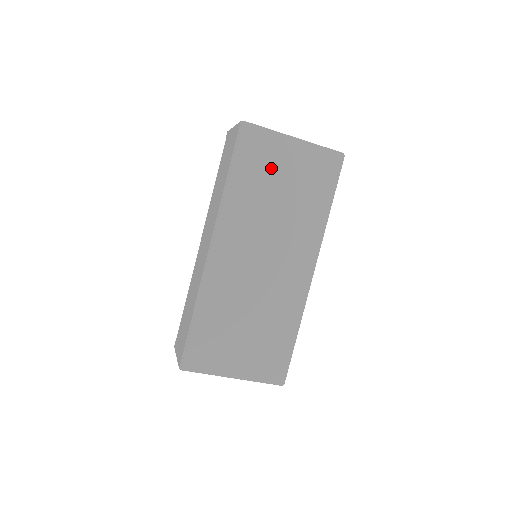
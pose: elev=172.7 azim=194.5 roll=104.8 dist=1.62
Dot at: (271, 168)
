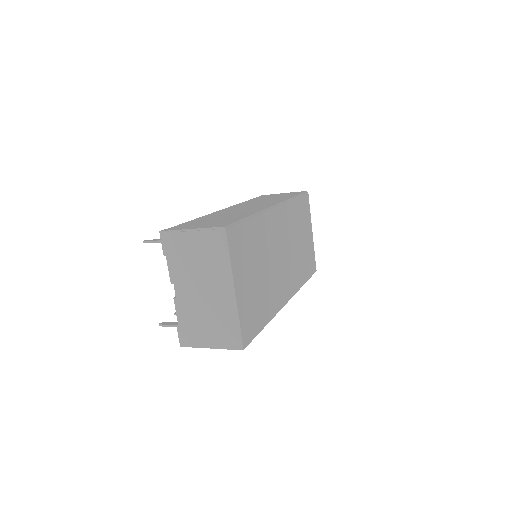
Dot at: (304, 225)
